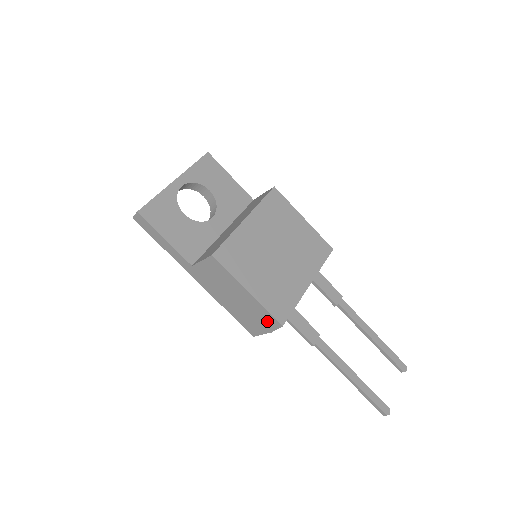
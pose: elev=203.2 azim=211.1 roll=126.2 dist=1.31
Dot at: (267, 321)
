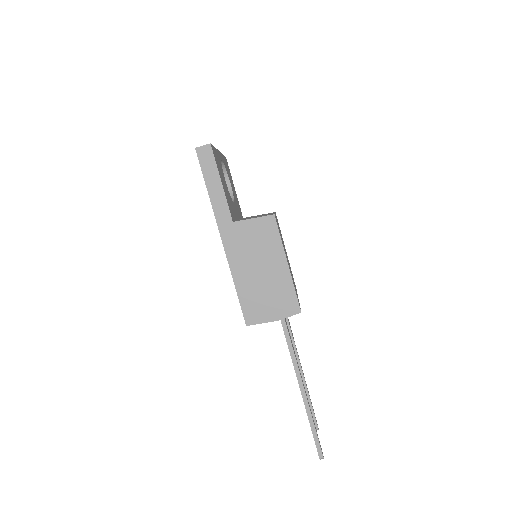
Dot at: (284, 304)
